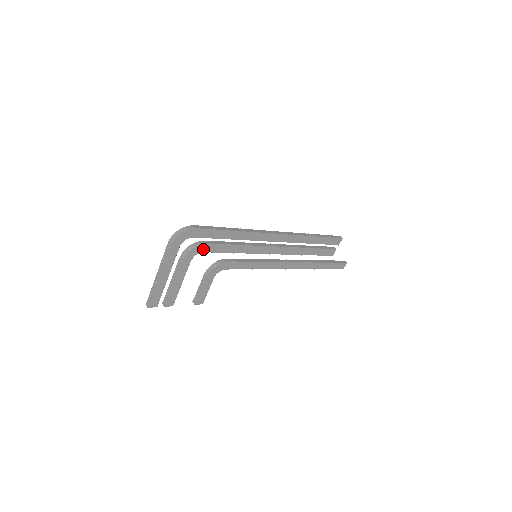
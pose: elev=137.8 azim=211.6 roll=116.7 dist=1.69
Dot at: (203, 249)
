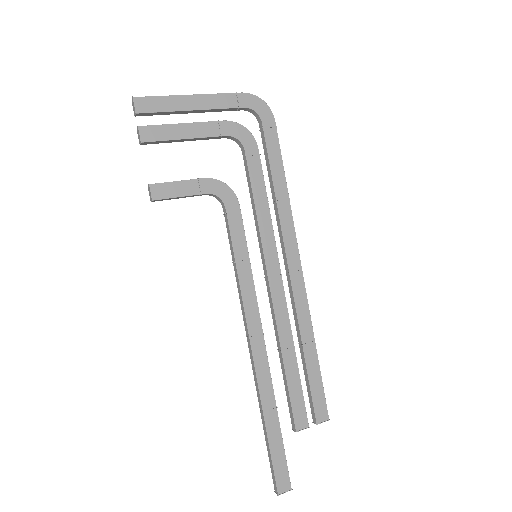
Dot at: (249, 147)
